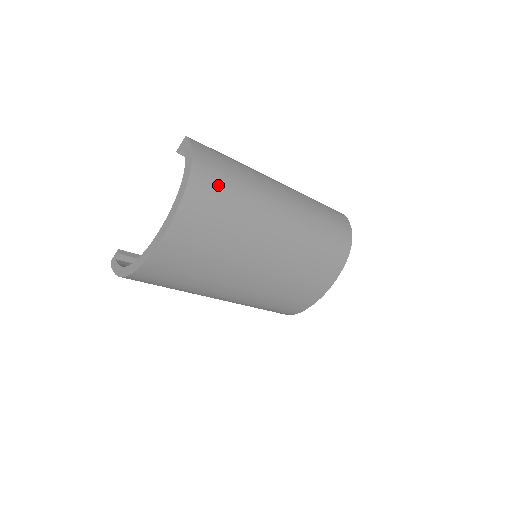
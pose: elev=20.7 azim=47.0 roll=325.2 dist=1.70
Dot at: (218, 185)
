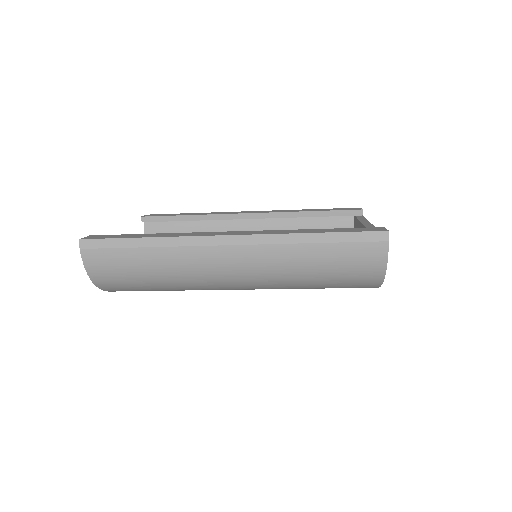
Dot at: (131, 284)
